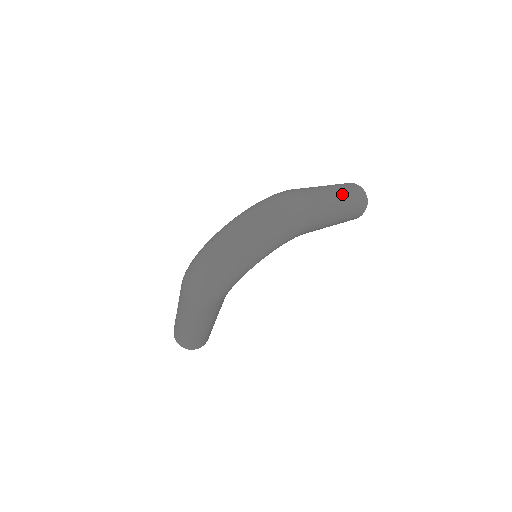
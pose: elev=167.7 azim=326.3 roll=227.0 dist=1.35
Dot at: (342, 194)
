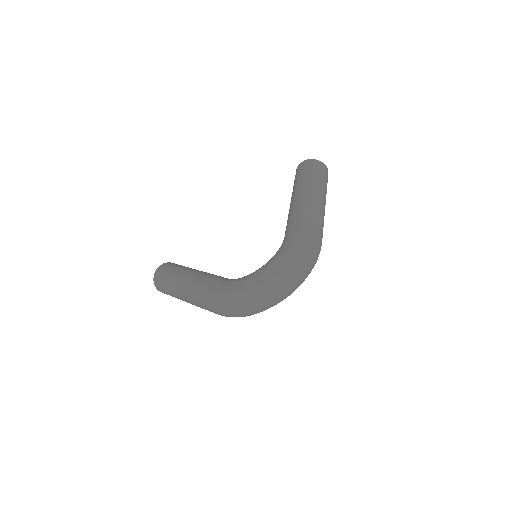
Dot at: (325, 199)
